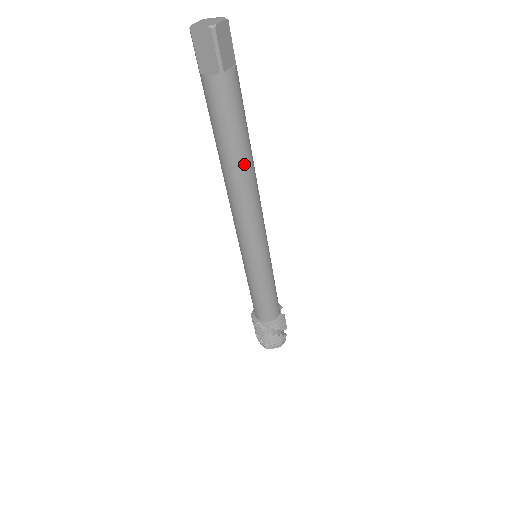
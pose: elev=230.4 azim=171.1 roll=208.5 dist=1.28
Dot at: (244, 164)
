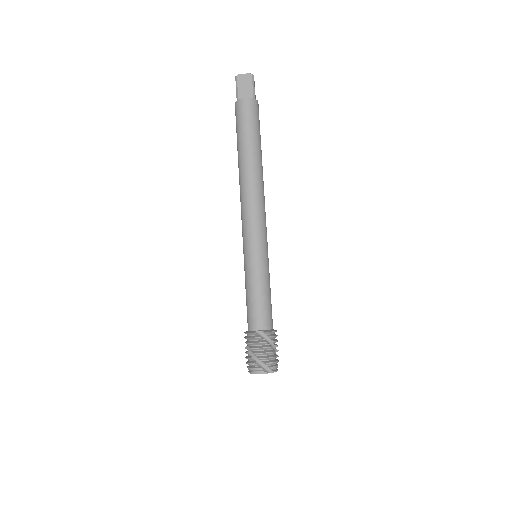
Dot at: (260, 161)
